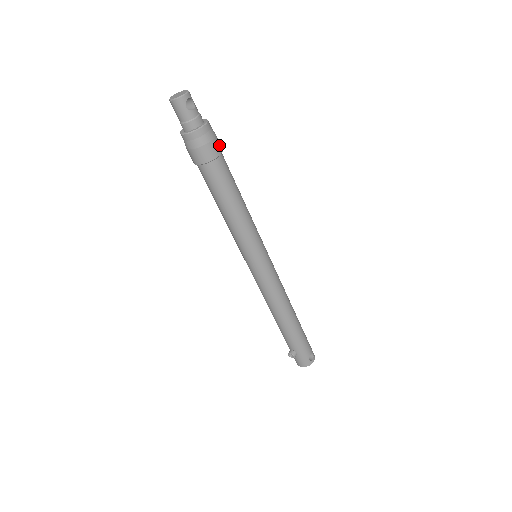
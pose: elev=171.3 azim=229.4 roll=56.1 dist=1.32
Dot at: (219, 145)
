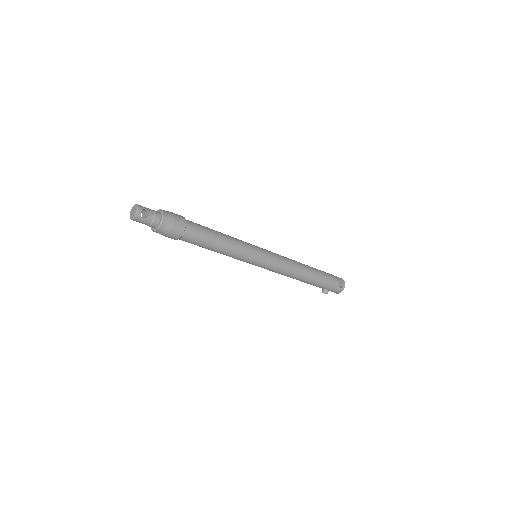
Dot at: (181, 220)
